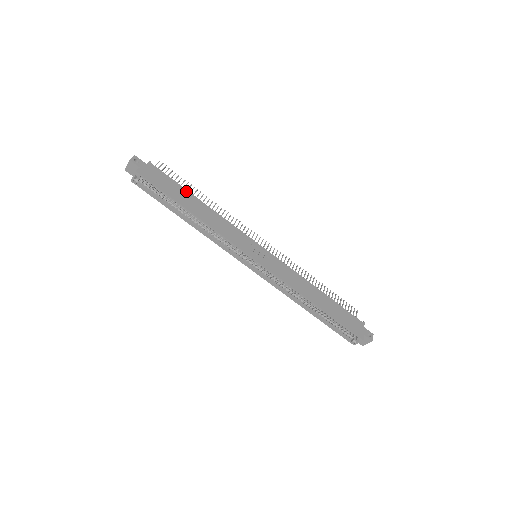
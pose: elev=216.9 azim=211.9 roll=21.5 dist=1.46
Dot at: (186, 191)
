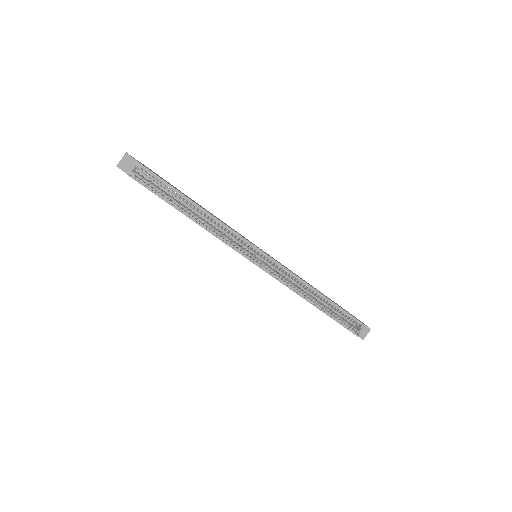
Dot at: occluded
